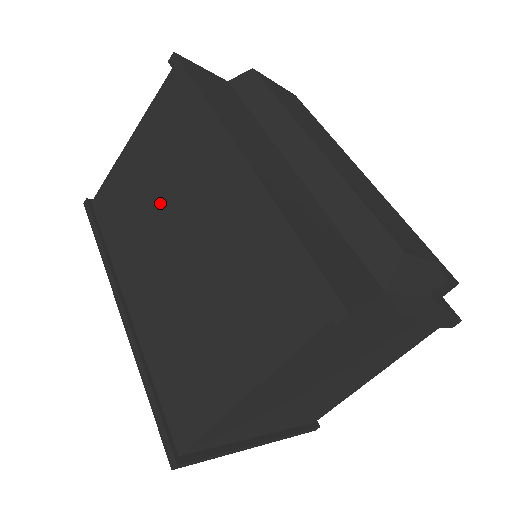
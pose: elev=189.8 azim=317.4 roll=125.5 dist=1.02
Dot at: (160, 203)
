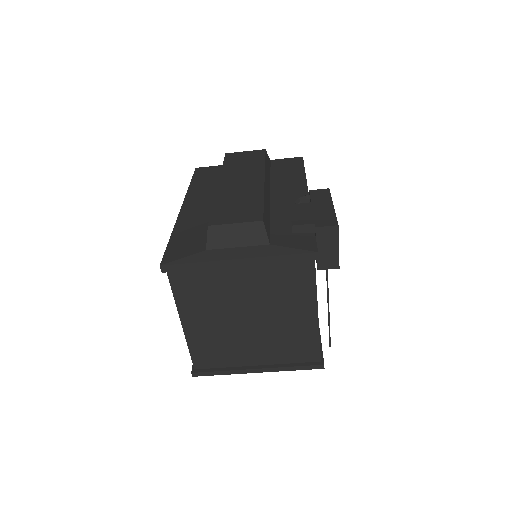
Dot at: occluded
